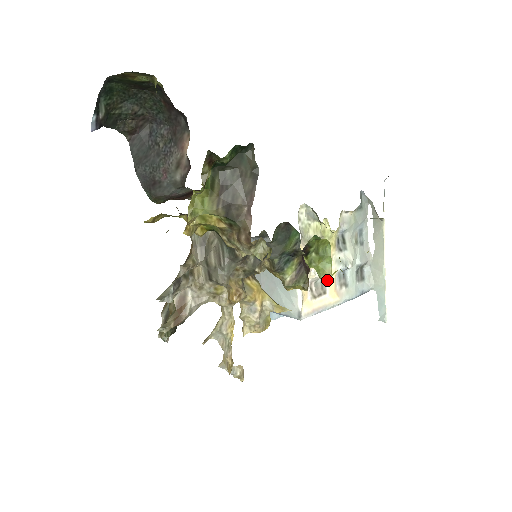
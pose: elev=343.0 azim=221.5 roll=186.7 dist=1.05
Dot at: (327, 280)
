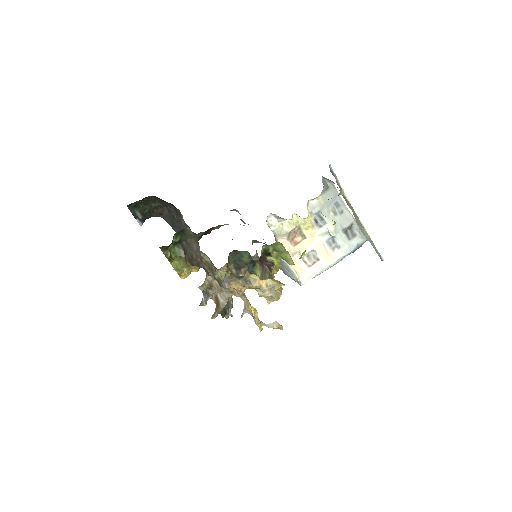
Dot at: (292, 264)
